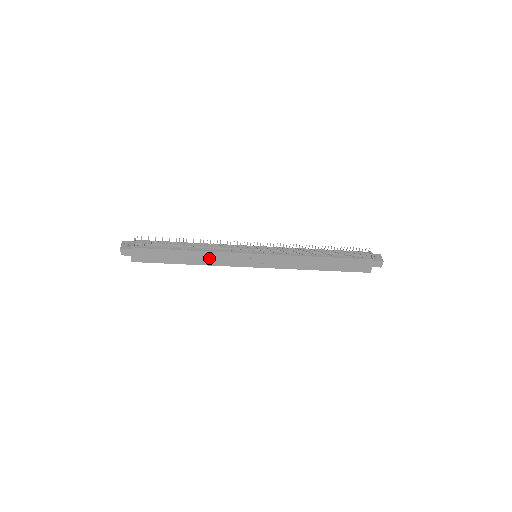
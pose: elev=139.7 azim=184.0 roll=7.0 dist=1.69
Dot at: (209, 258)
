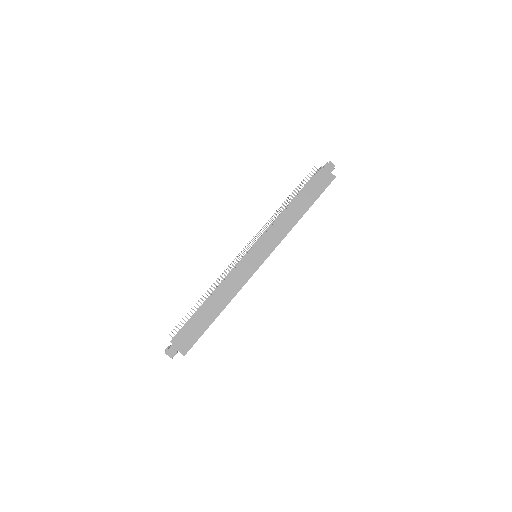
Dot at: (227, 291)
